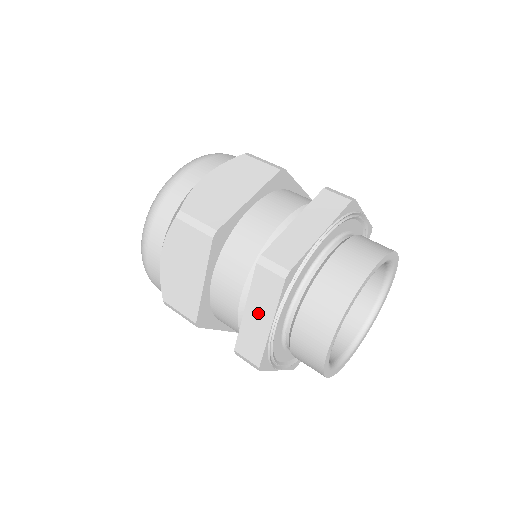
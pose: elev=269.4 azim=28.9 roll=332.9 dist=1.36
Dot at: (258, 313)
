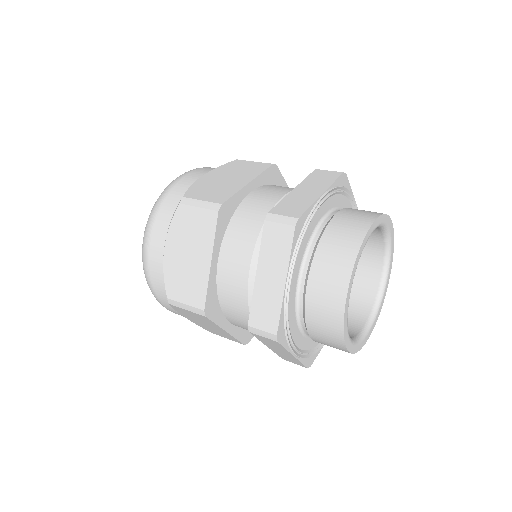
Dot at: (278, 350)
